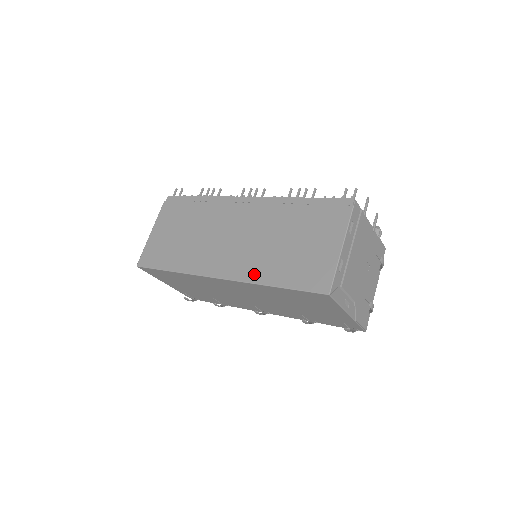
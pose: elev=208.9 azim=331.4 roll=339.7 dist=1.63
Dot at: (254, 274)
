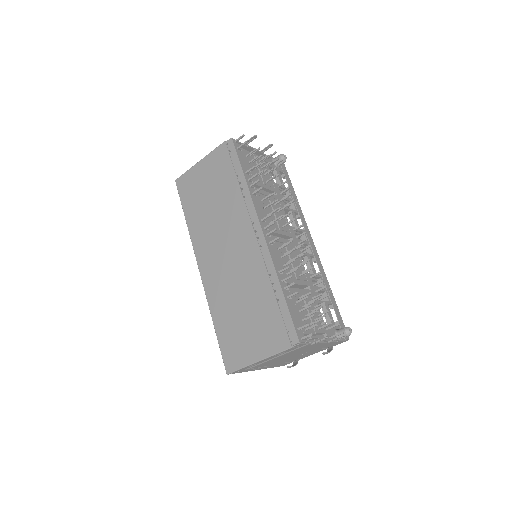
Dot at: (213, 299)
